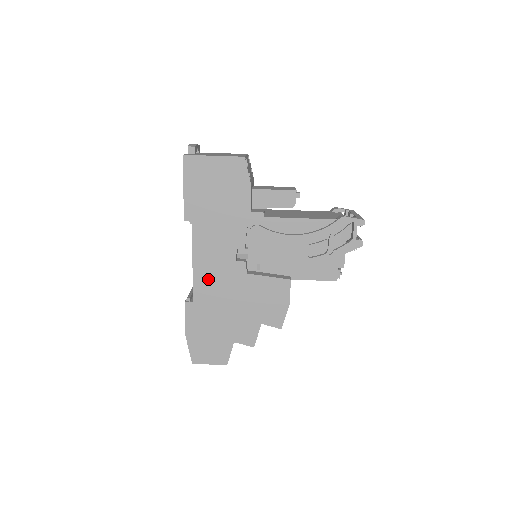
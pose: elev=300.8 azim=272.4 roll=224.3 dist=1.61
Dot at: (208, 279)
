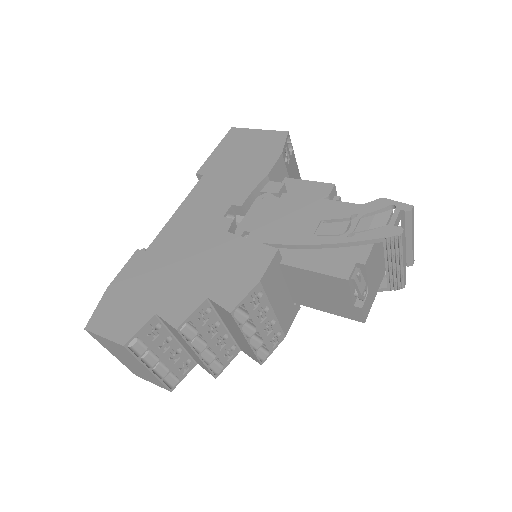
Dot at: (180, 230)
